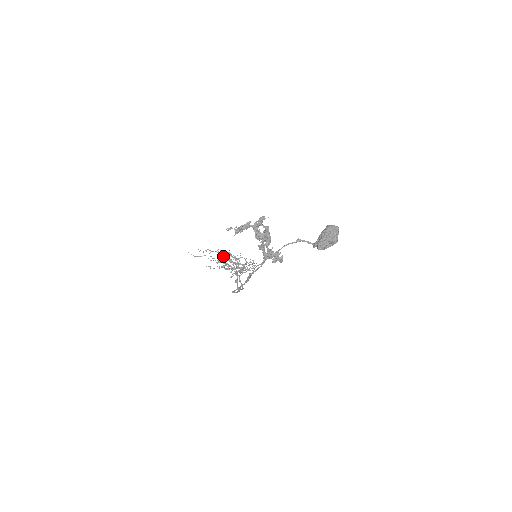
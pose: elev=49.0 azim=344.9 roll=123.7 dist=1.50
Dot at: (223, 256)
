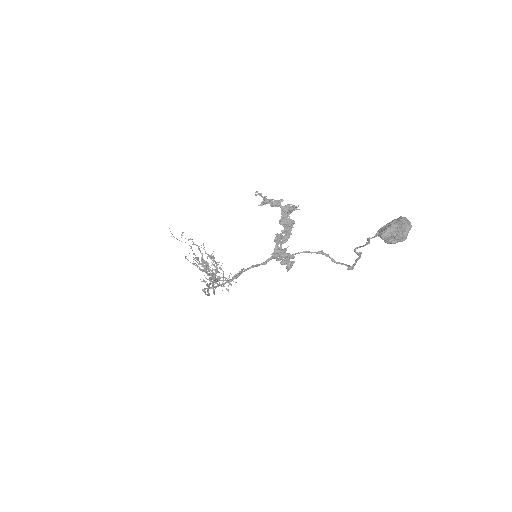
Dot at: (202, 256)
